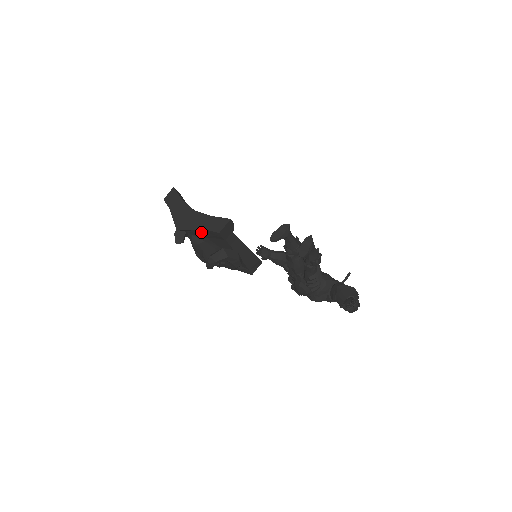
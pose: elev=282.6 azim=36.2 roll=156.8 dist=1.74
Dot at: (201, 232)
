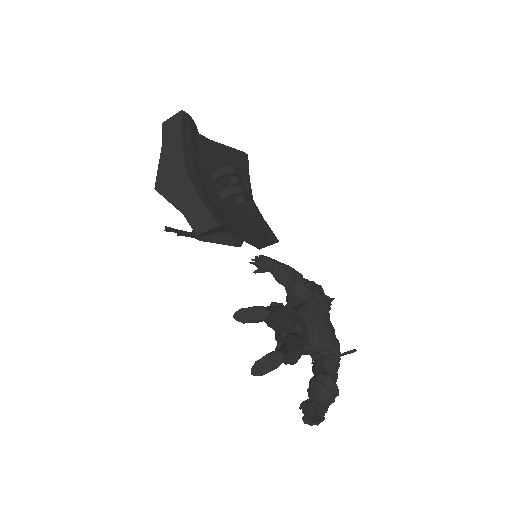
Dot at: occluded
